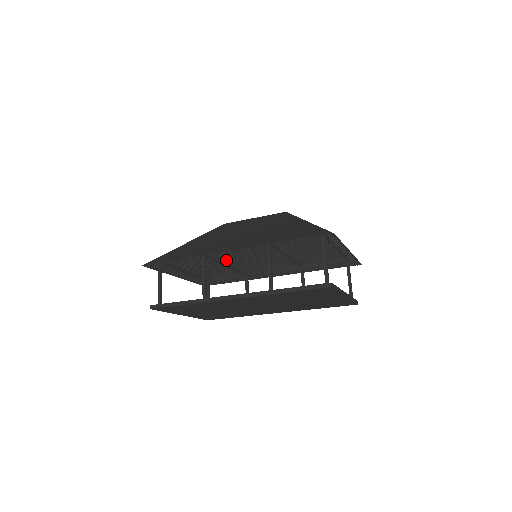
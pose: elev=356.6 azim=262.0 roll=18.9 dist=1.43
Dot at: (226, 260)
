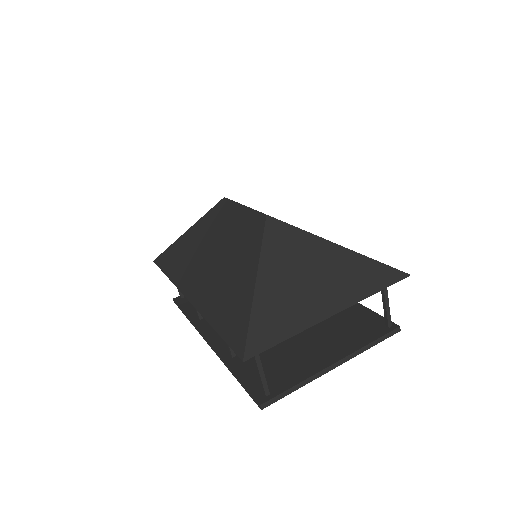
Dot at: occluded
